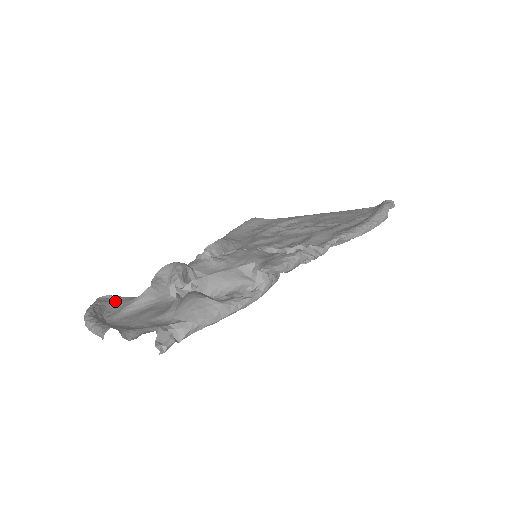
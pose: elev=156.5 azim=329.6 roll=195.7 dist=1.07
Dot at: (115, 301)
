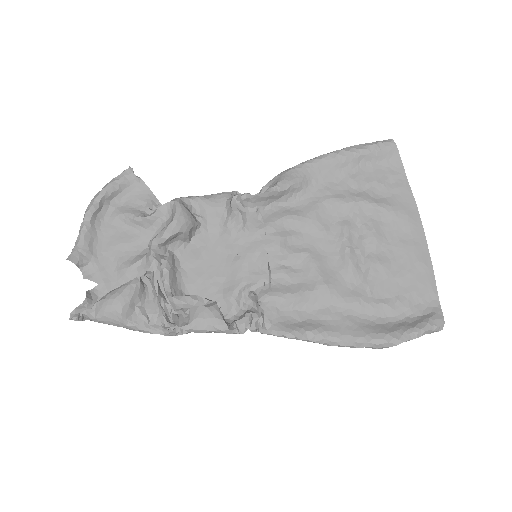
Dot at: (135, 187)
